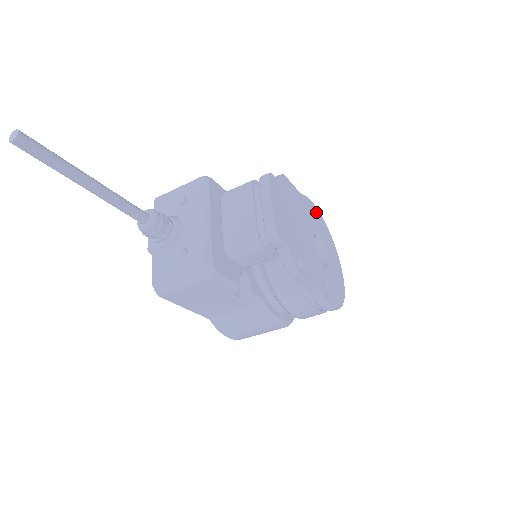
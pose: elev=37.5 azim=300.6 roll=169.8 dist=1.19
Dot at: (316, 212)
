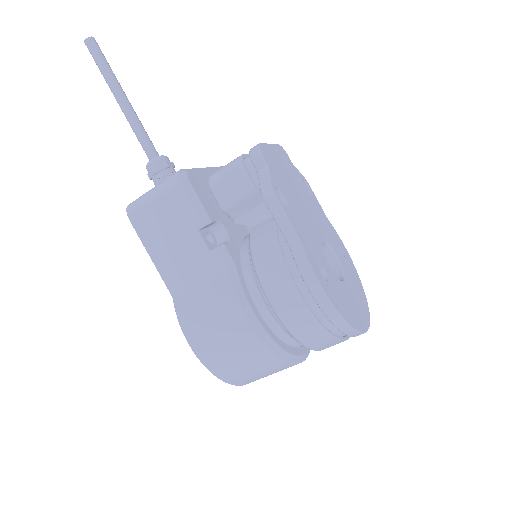
Dot at: (347, 255)
